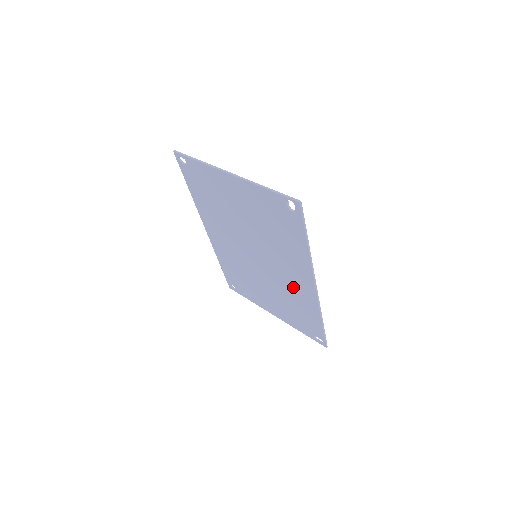
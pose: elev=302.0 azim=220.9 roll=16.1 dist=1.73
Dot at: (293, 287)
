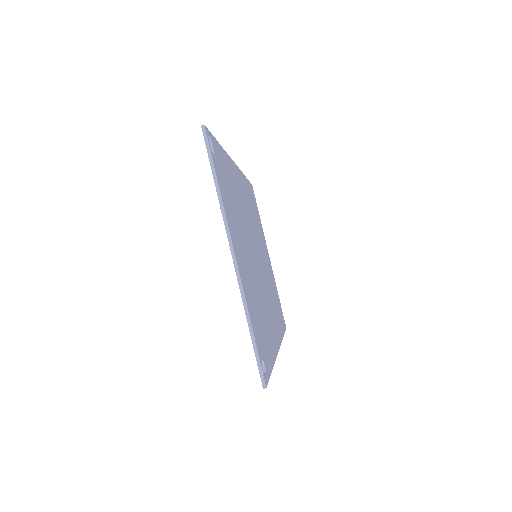
Dot at: occluded
